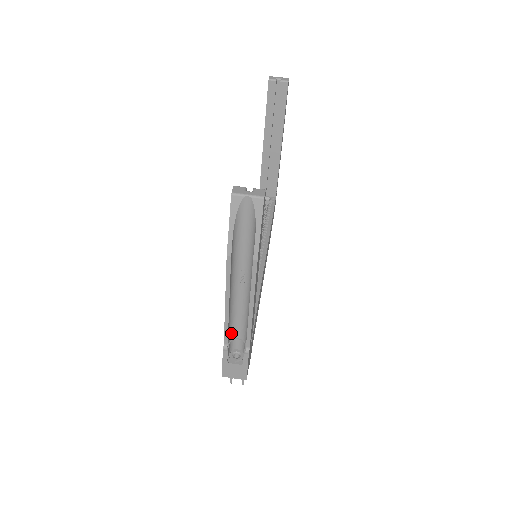
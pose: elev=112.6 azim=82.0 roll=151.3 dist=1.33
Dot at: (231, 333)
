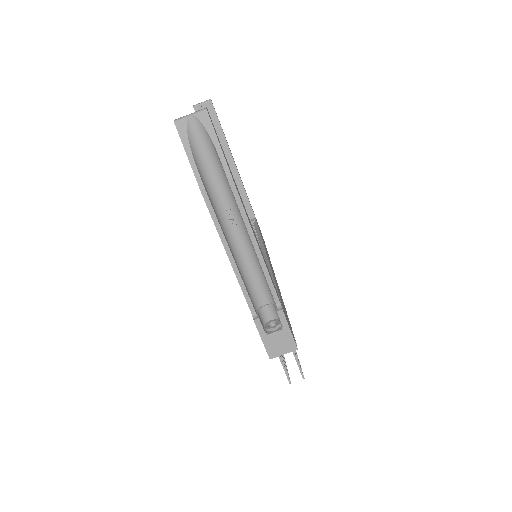
Dot at: (254, 299)
